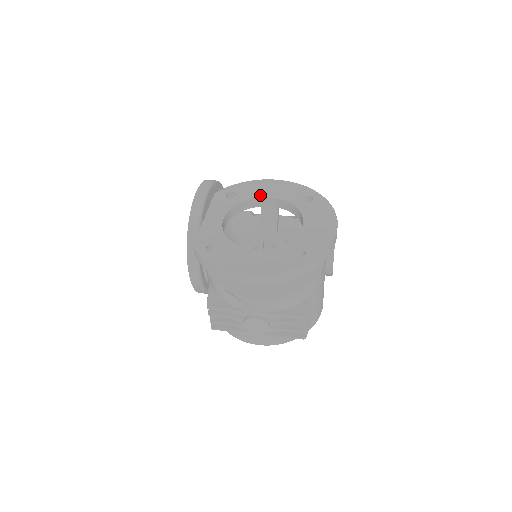
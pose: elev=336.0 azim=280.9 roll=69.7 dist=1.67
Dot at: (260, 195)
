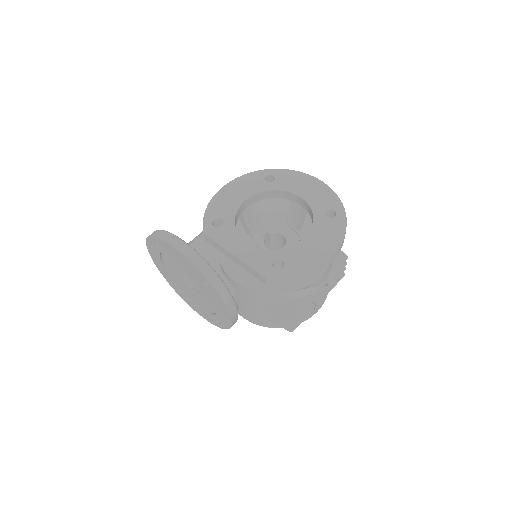
Dot at: (237, 204)
